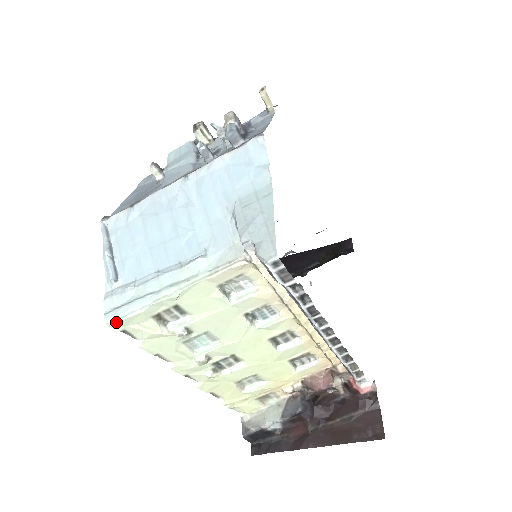
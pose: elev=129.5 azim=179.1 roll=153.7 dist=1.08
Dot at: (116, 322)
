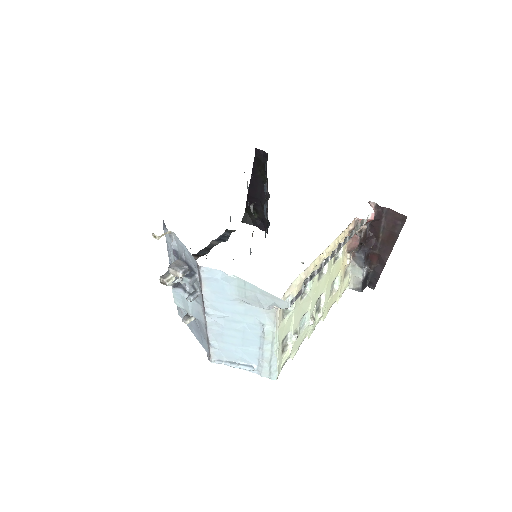
Dot at: (277, 375)
